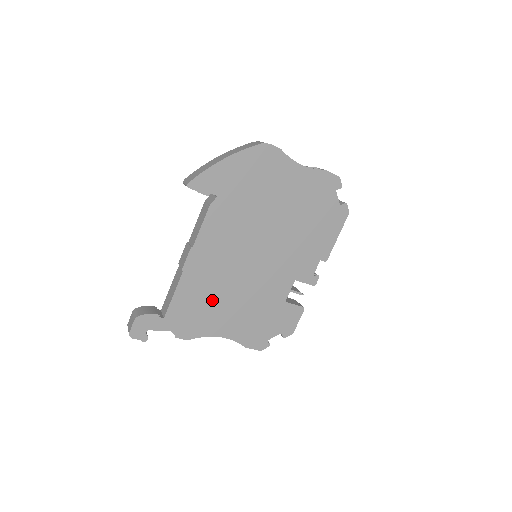
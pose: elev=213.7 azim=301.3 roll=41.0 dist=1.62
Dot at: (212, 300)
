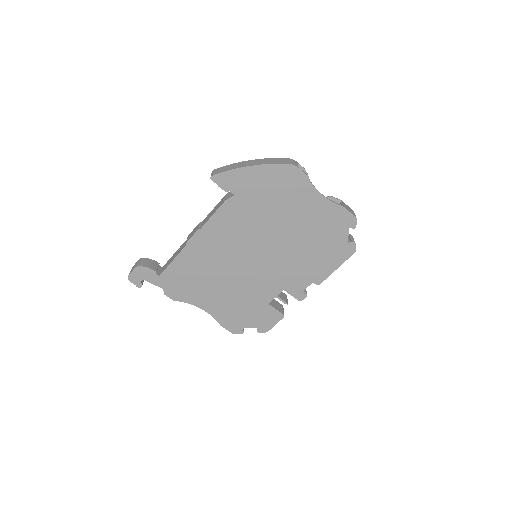
Dot at: (204, 277)
